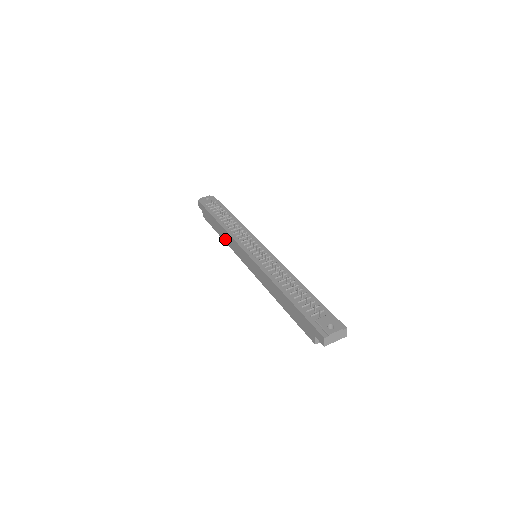
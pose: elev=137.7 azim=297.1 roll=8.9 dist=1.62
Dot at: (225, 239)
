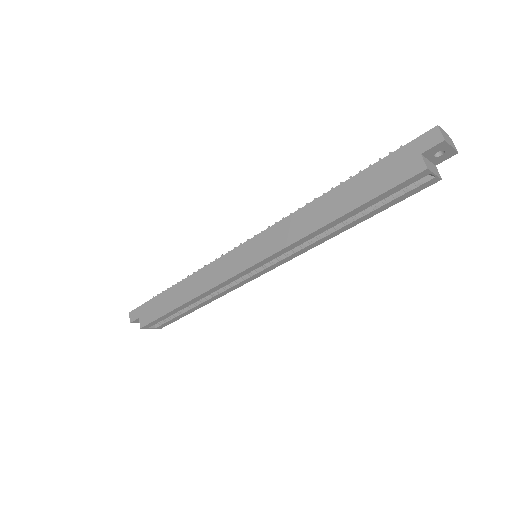
Dot at: (193, 292)
